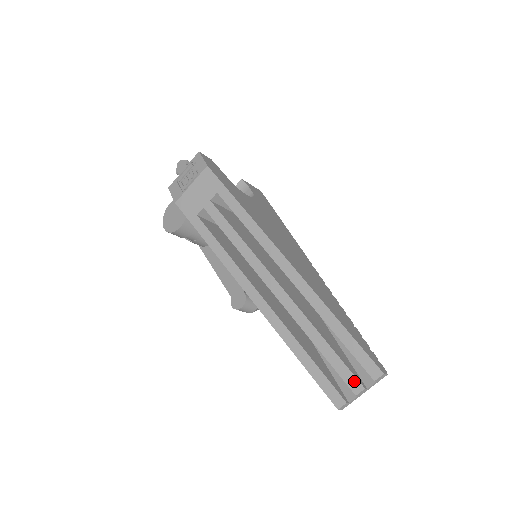
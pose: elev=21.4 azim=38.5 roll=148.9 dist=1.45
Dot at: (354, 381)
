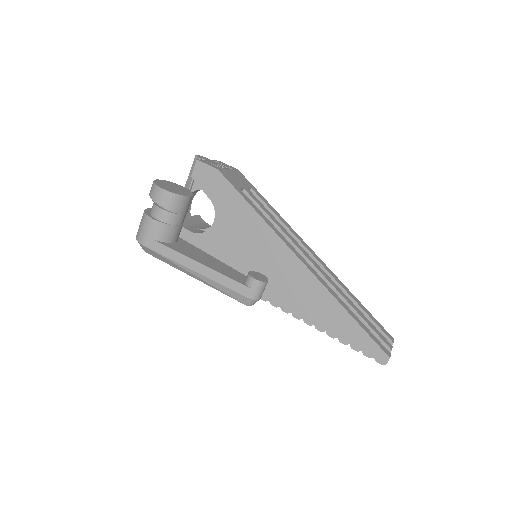
Dot at: (386, 340)
